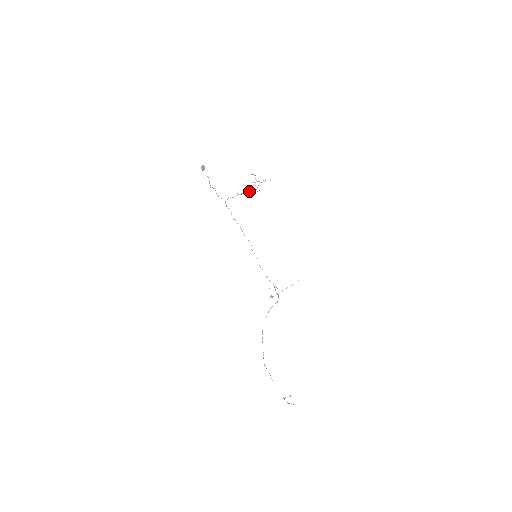
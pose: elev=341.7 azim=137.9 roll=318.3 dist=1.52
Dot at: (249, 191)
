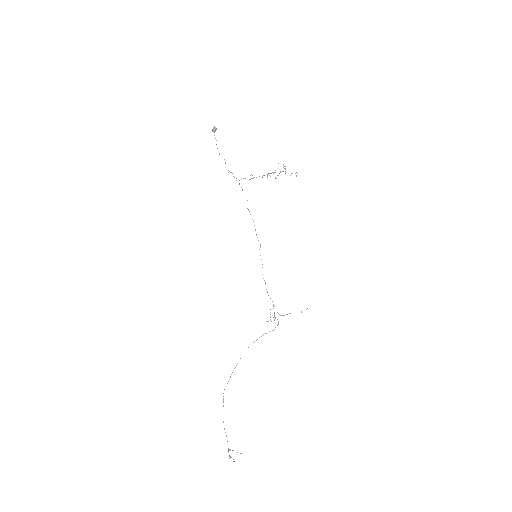
Dot at: (267, 177)
